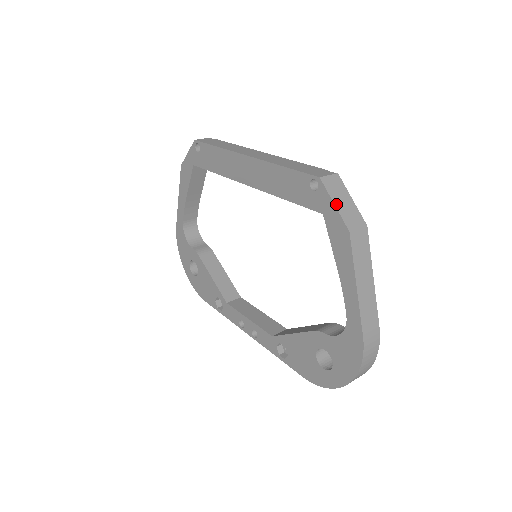
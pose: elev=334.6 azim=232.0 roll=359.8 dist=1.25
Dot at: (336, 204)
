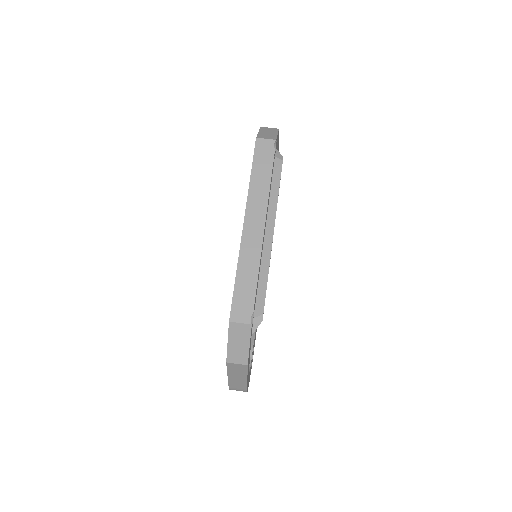
Dot at: (229, 343)
